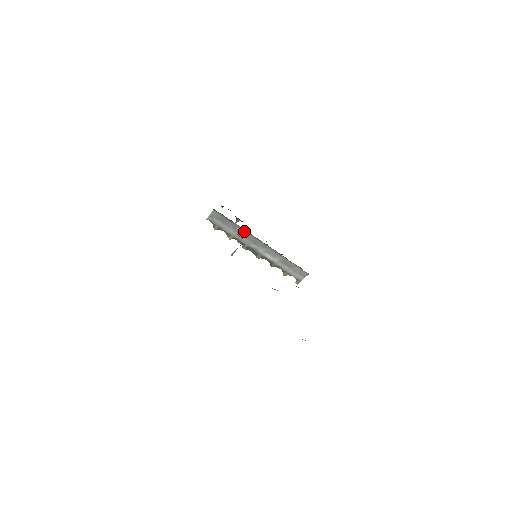
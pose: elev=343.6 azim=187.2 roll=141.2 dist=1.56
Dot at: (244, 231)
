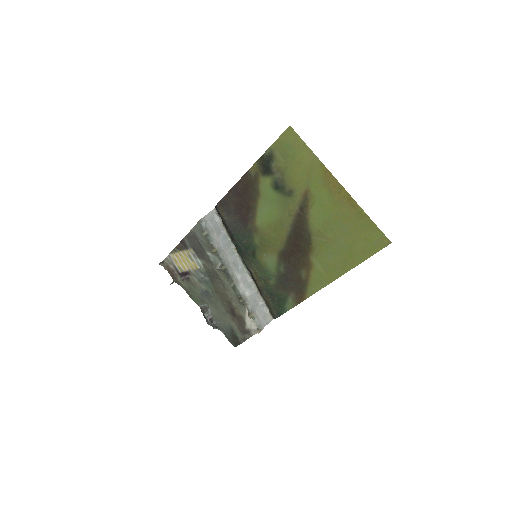
Dot at: (230, 246)
